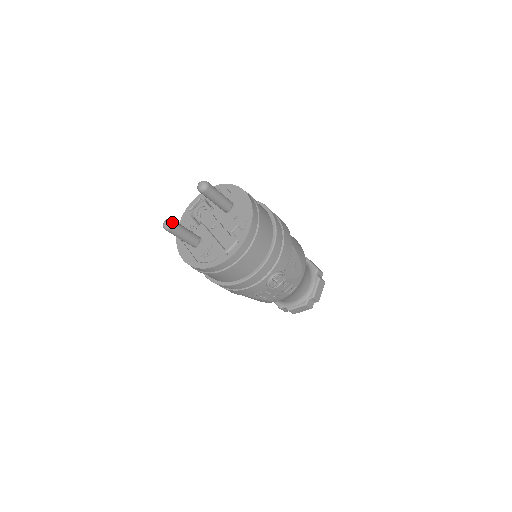
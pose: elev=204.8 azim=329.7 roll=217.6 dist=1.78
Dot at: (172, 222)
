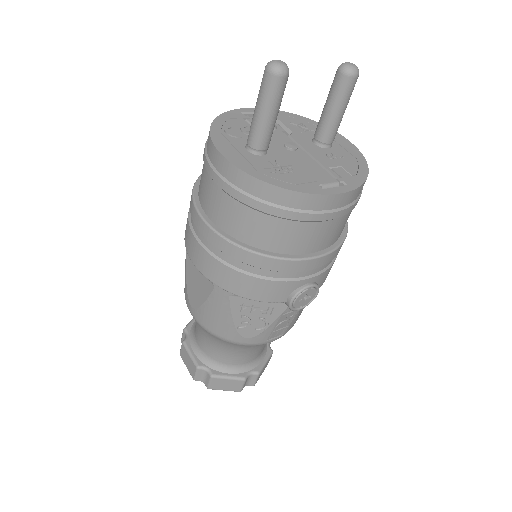
Dot at: occluded
